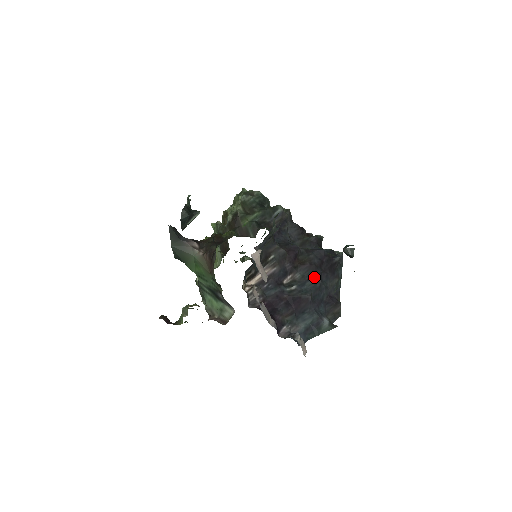
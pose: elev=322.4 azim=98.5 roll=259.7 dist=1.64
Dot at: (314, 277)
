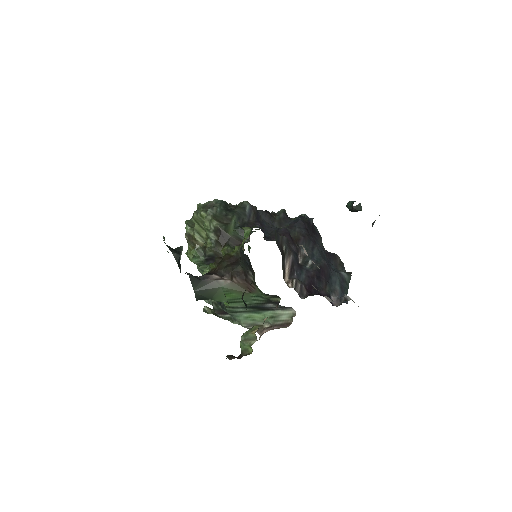
Dot at: (313, 245)
